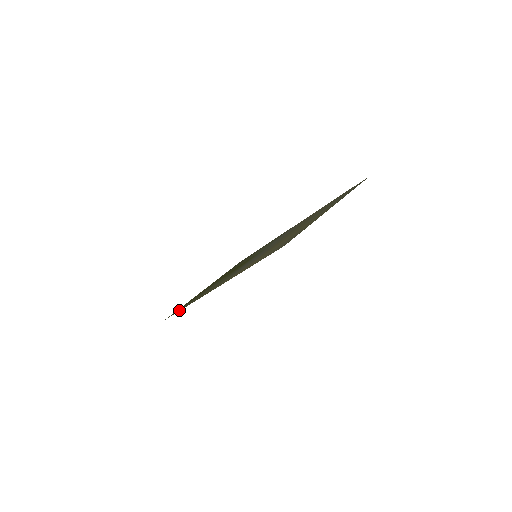
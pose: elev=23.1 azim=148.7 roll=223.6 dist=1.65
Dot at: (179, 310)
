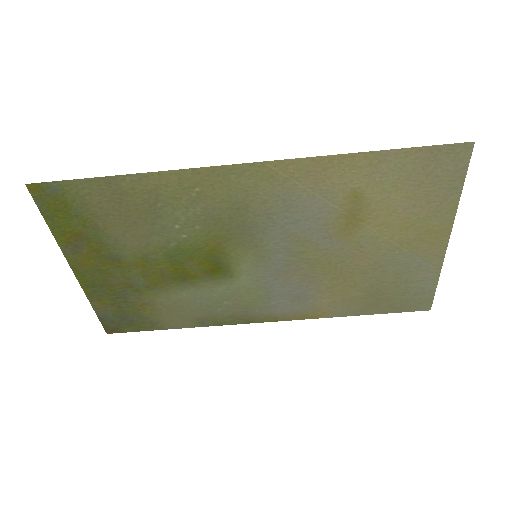
Dot at: (92, 183)
